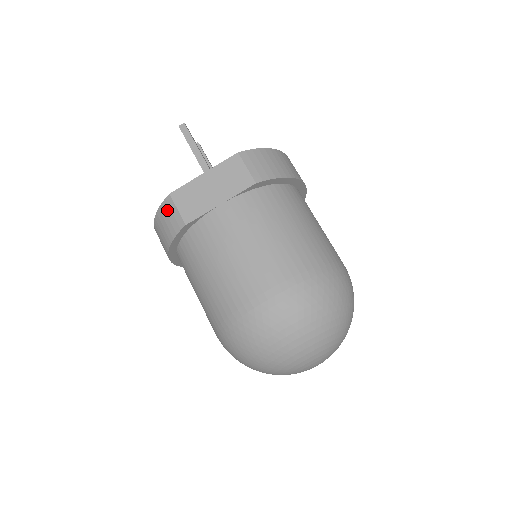
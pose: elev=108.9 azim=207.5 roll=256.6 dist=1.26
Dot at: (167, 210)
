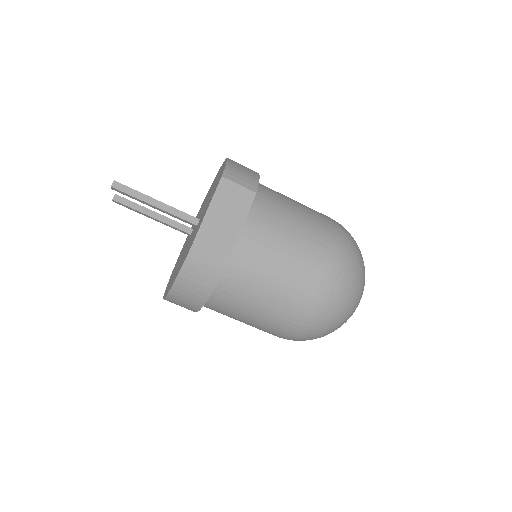
Dot at: (195, 264)
